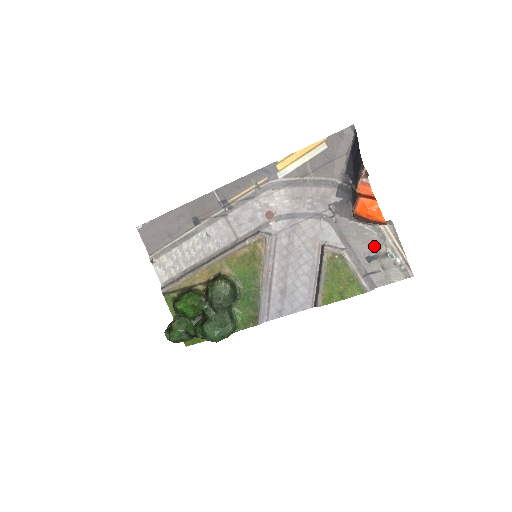
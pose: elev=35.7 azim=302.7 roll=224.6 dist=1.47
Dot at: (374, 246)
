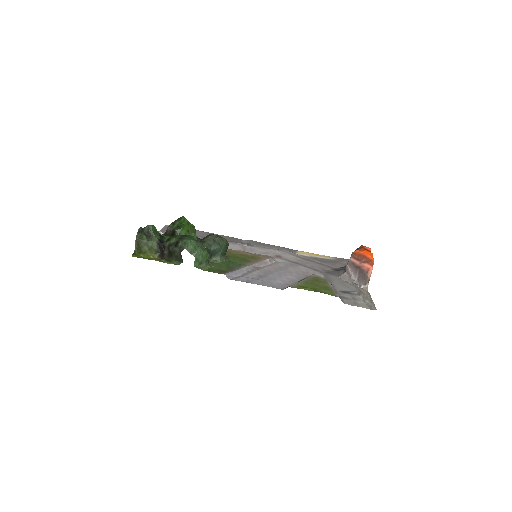
Dot at: (351, 290)
